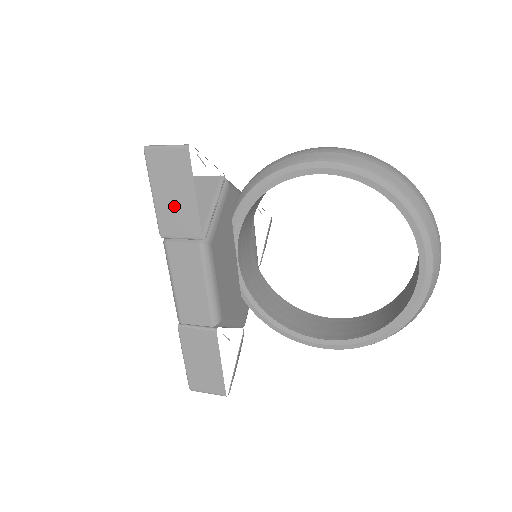
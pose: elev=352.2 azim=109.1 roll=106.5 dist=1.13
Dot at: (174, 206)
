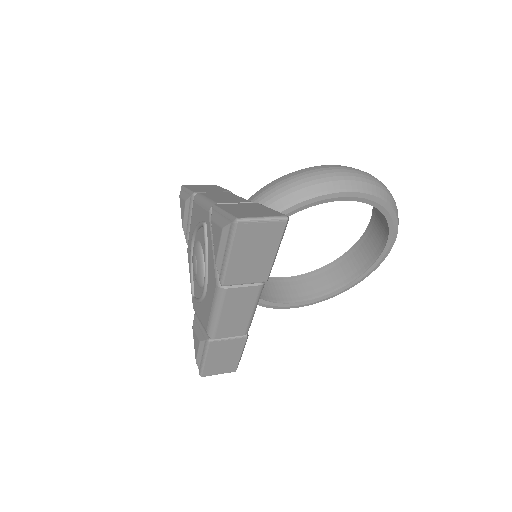
Dot at: (249, 263)
